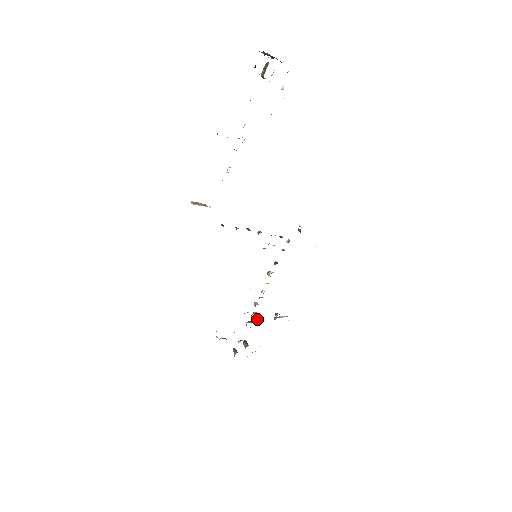
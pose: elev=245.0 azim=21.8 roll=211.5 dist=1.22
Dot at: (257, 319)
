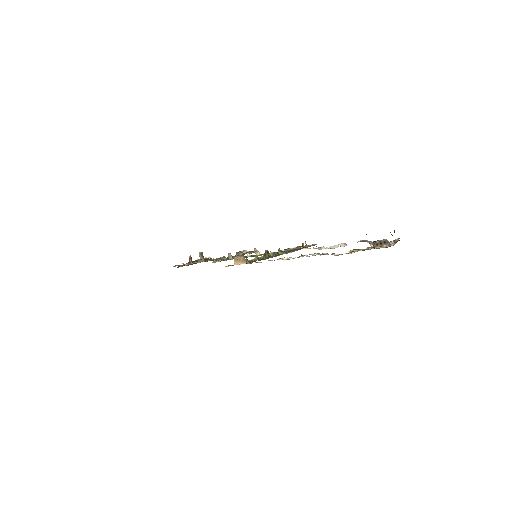
Dot at: occluded
